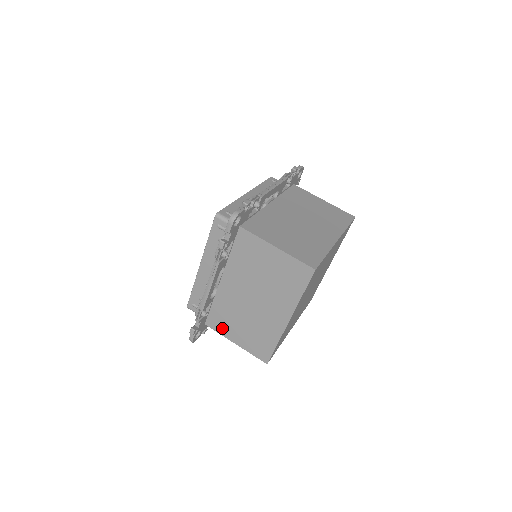
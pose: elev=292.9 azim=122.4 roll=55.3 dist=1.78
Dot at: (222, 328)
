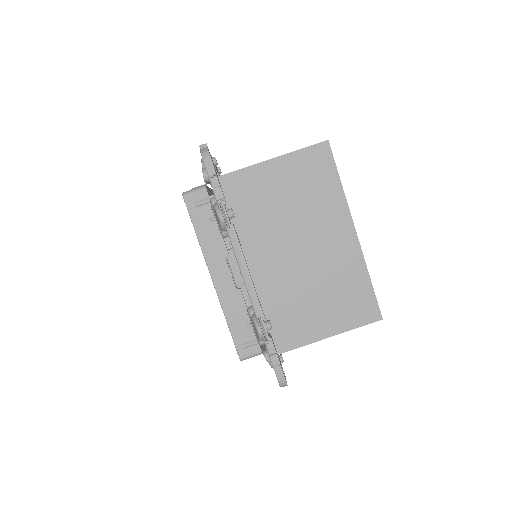
Dot at: occluded
